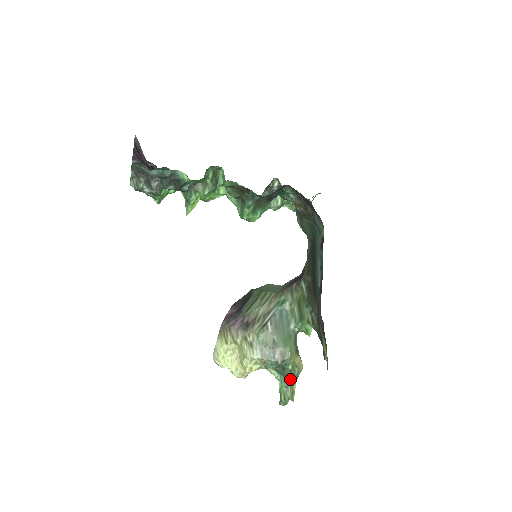
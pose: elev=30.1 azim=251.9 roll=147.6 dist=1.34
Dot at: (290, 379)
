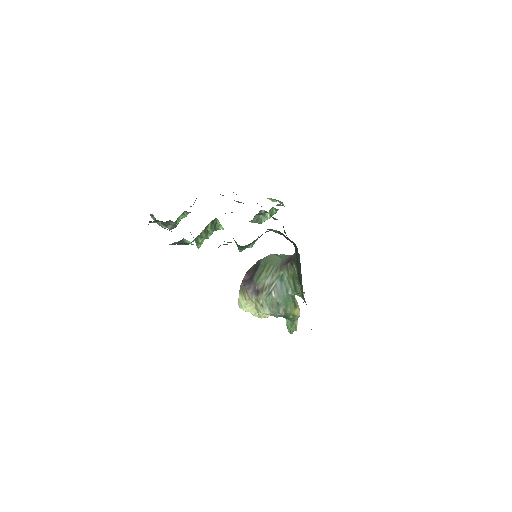
Dot at: (292, 321)
